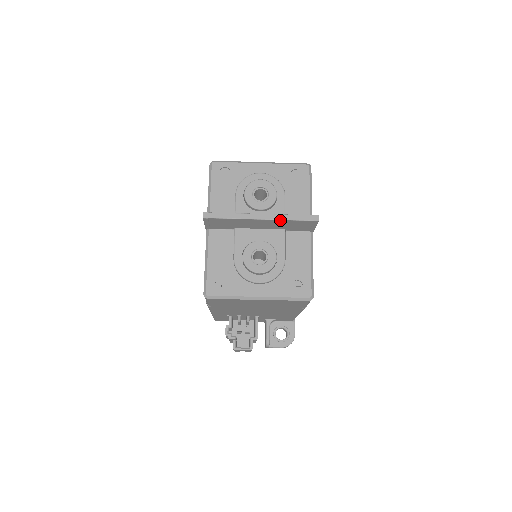
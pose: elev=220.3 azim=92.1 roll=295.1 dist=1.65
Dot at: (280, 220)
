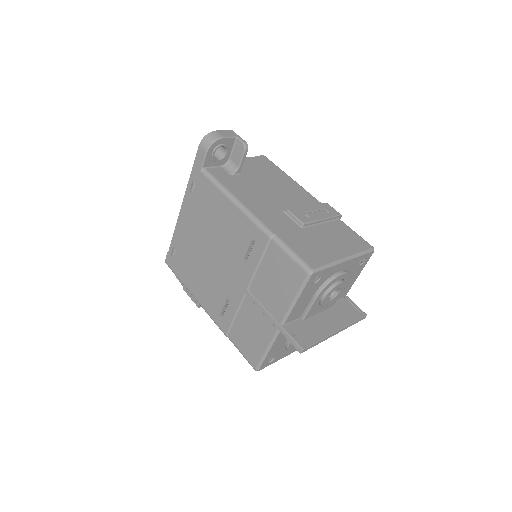
Dot at: (345, 328)
